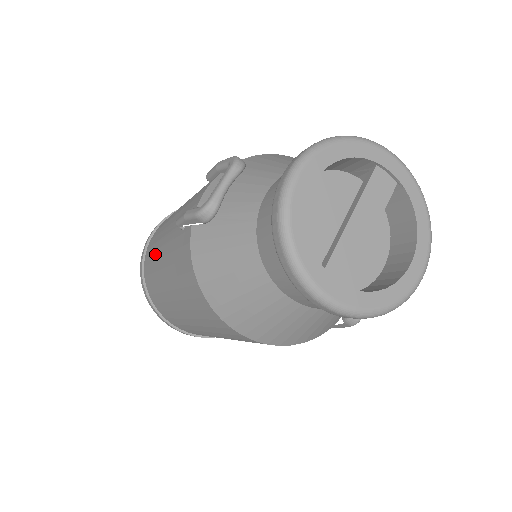
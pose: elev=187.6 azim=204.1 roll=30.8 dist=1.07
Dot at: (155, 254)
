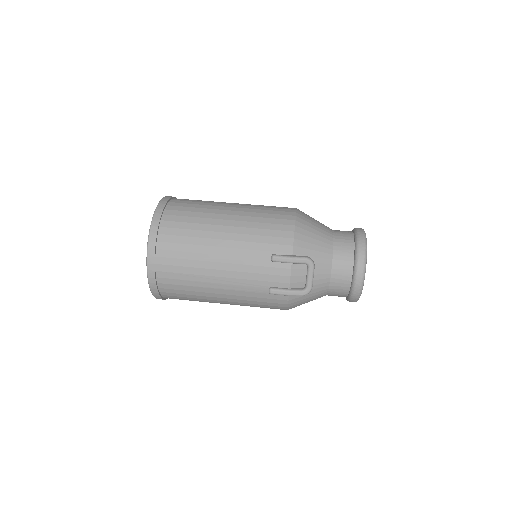
Dot at: (199, 289)
